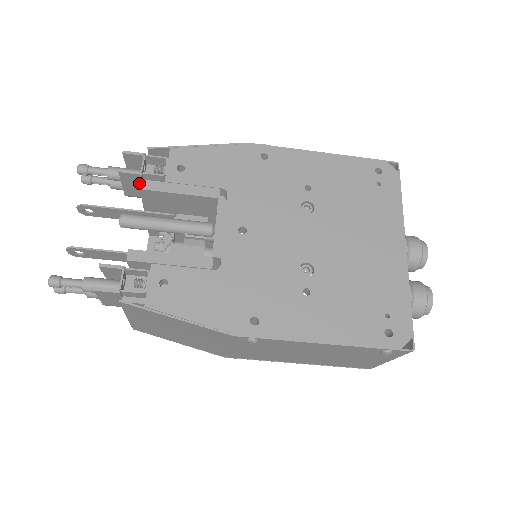
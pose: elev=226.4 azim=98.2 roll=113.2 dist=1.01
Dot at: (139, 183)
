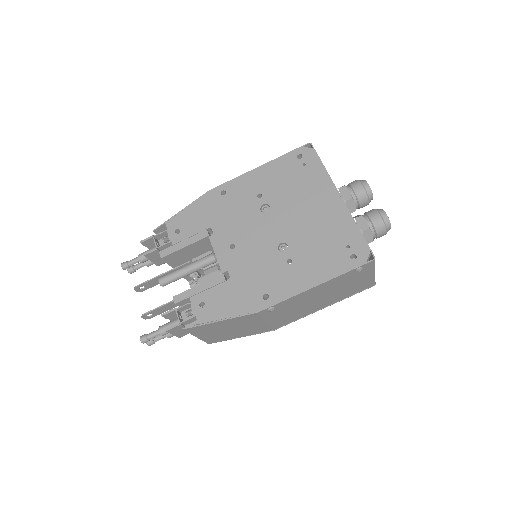
Dot at: occluded
